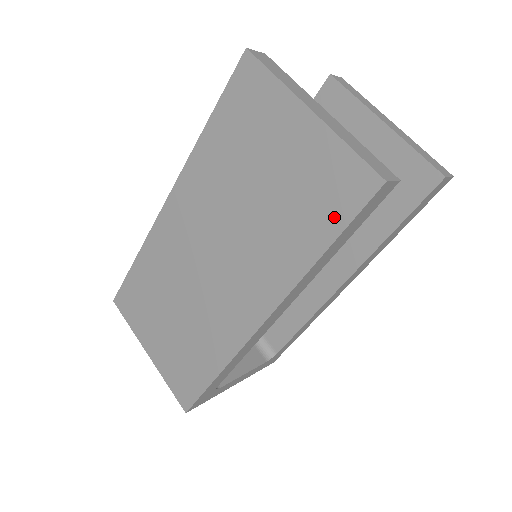
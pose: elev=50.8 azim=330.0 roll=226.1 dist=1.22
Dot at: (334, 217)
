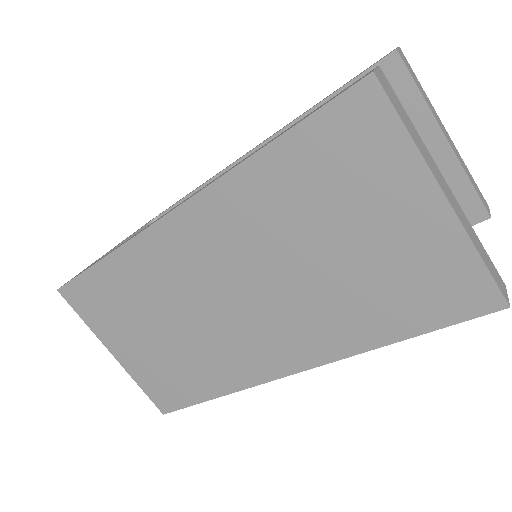
Dot at: (428, 316)
